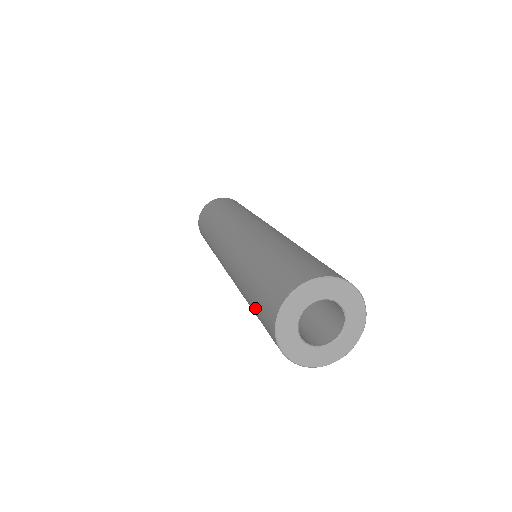
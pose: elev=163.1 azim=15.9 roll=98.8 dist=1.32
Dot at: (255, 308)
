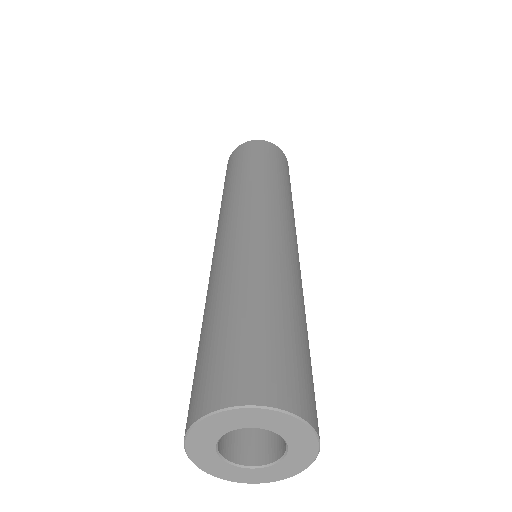
Dot at: (207, 343)
